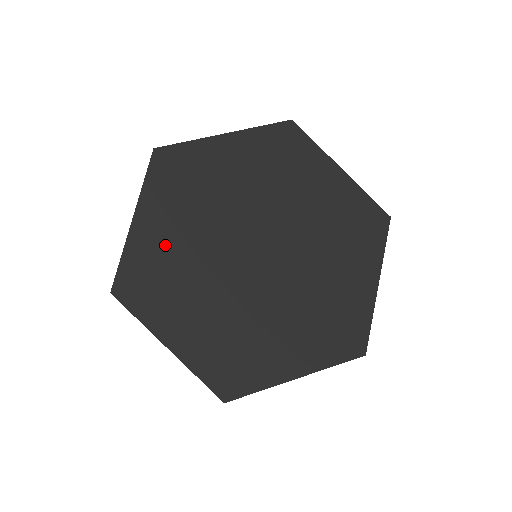
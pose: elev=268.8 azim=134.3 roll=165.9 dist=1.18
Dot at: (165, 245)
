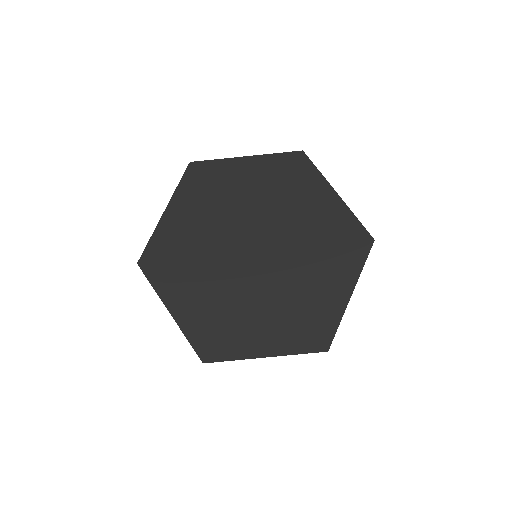
Dot at: (202, 306)
